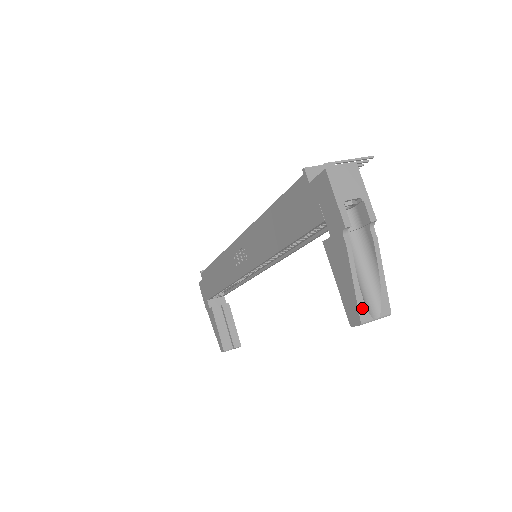
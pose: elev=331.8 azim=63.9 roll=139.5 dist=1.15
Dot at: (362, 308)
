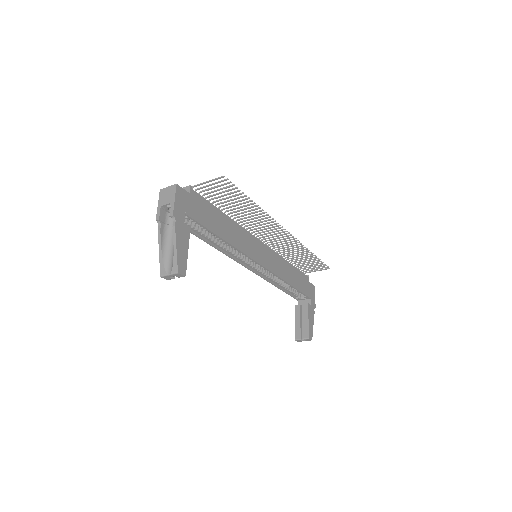
Dot at: (162, 267)
